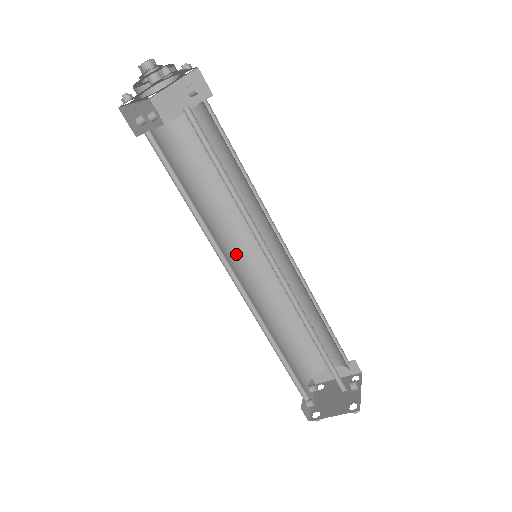
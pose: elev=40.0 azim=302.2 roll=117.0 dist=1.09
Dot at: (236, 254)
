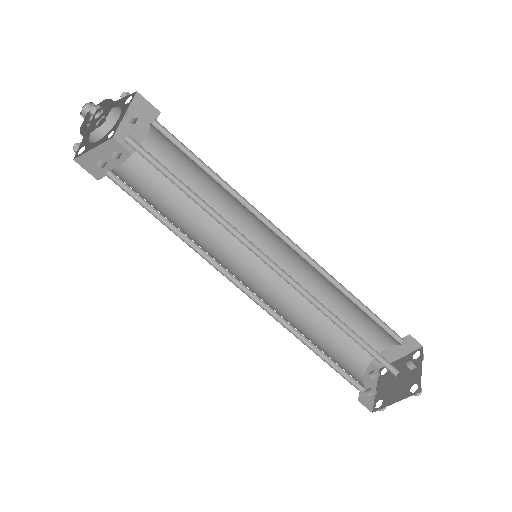
Dot at: (242, 259)
